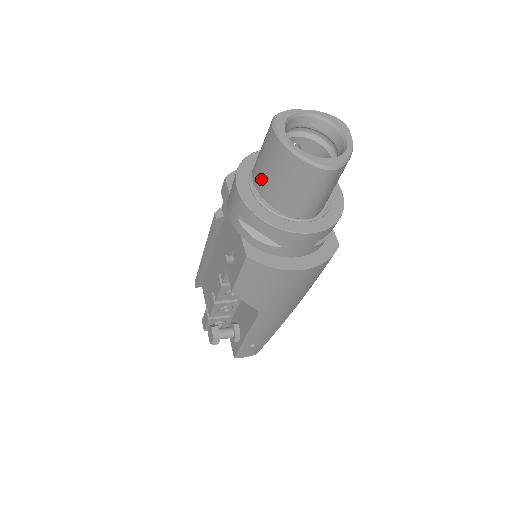
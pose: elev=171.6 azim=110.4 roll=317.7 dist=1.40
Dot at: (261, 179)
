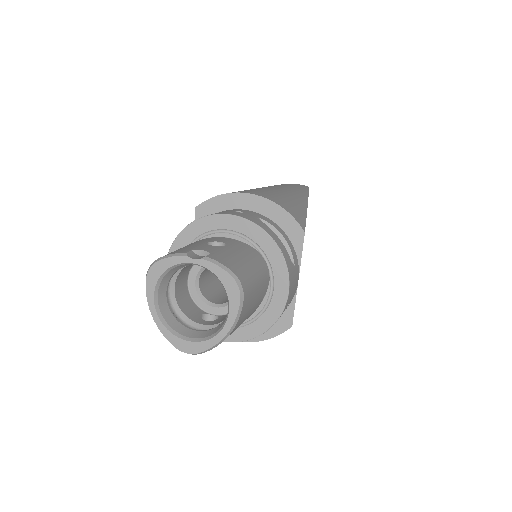
Dot at: occluded
